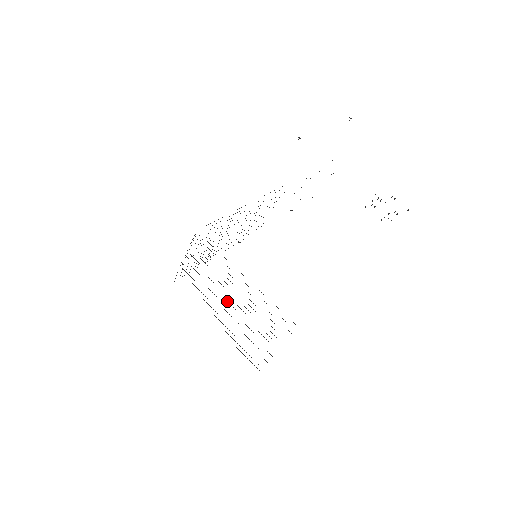
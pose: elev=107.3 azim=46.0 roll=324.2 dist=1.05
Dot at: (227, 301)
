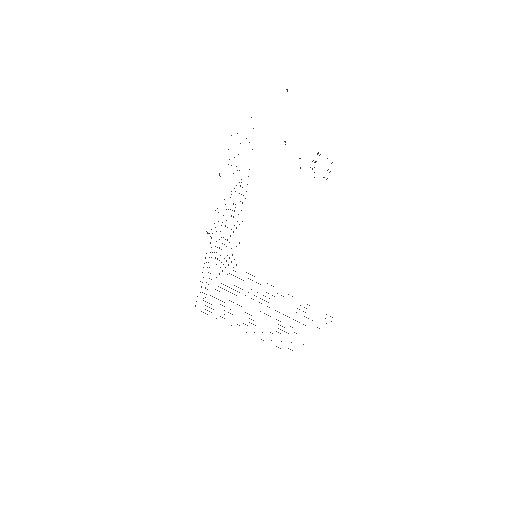
Dot at: (264, 313)
